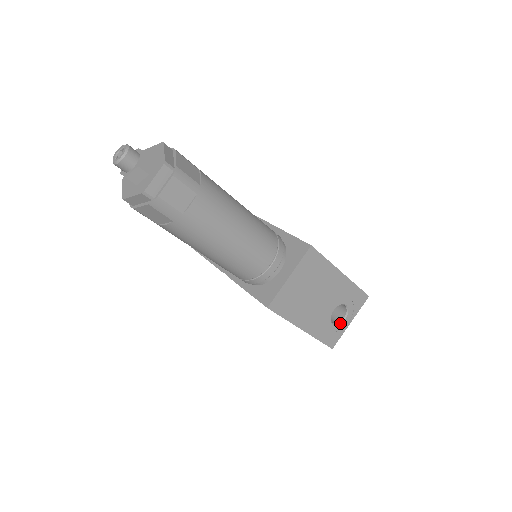
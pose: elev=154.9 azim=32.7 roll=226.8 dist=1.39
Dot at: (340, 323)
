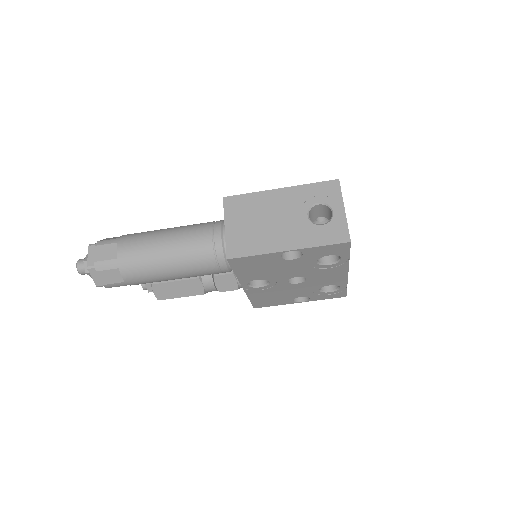
Dot at: (331, 219)
